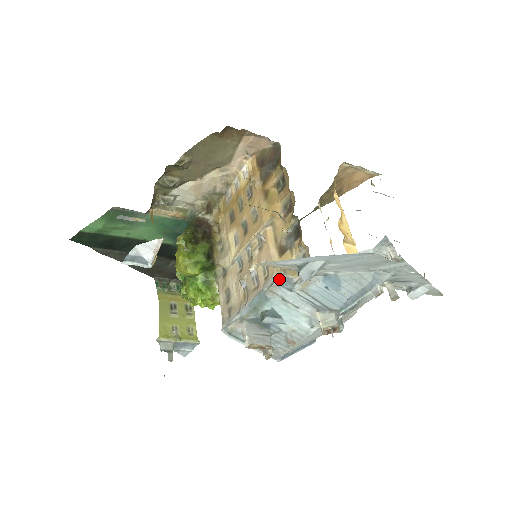
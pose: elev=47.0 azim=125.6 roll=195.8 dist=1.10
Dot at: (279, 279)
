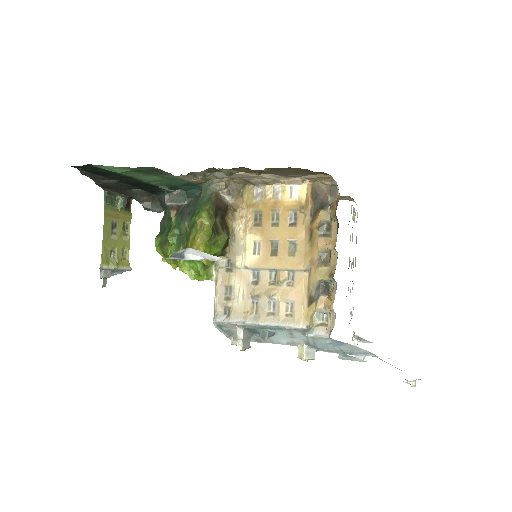
Dot at: (305, 329)
